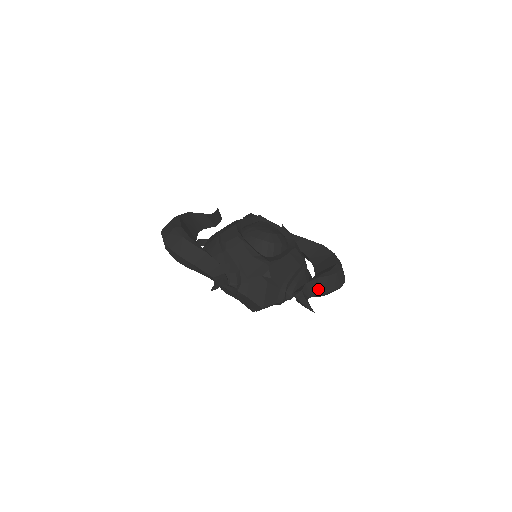
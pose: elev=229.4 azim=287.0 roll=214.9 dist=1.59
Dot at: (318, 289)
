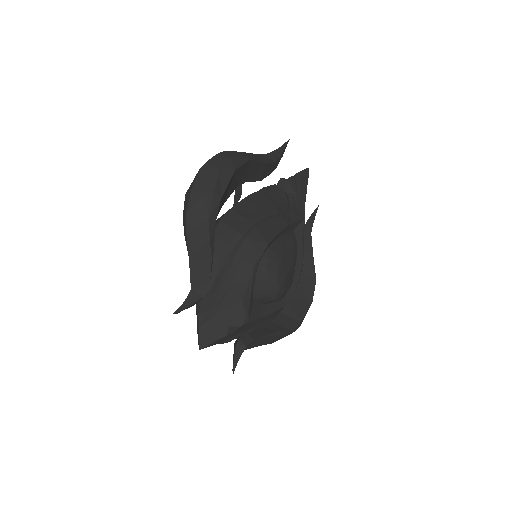
Dot at: (261, 343)
